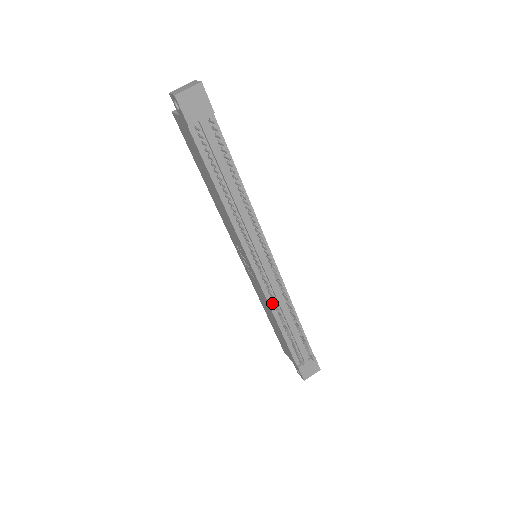
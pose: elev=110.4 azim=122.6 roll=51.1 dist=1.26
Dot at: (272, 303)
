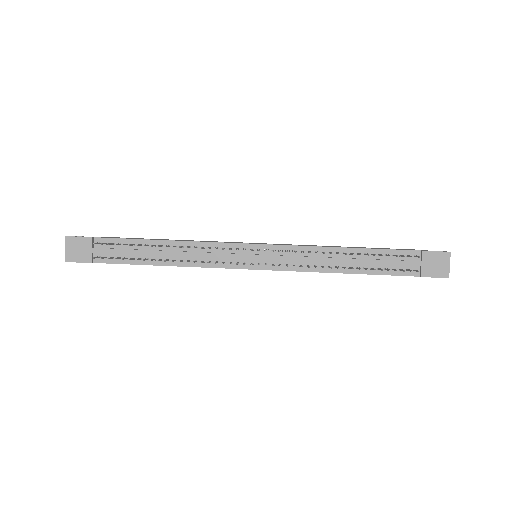
Dot at: (310, 268)
